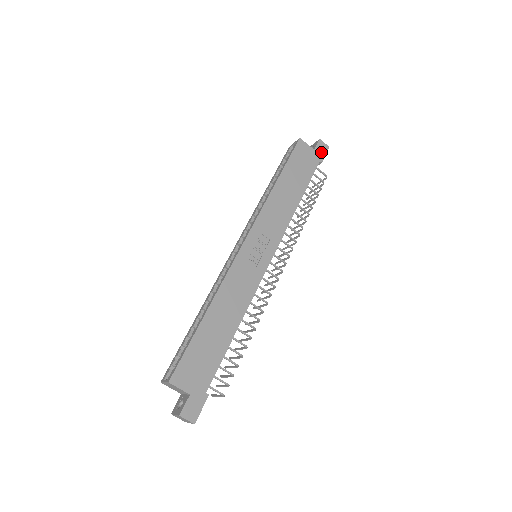
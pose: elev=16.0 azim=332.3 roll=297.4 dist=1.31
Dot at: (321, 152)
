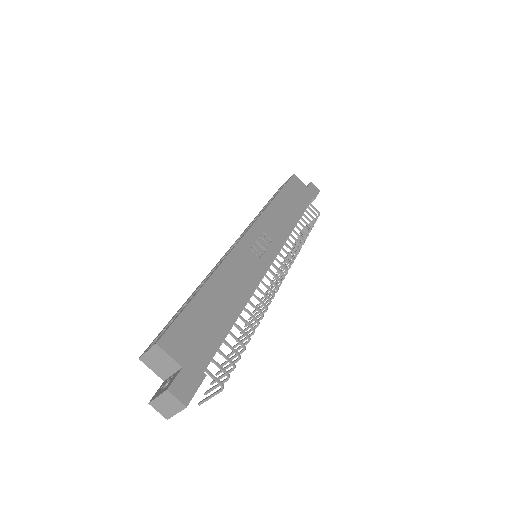
Dot at: (313, 191)
